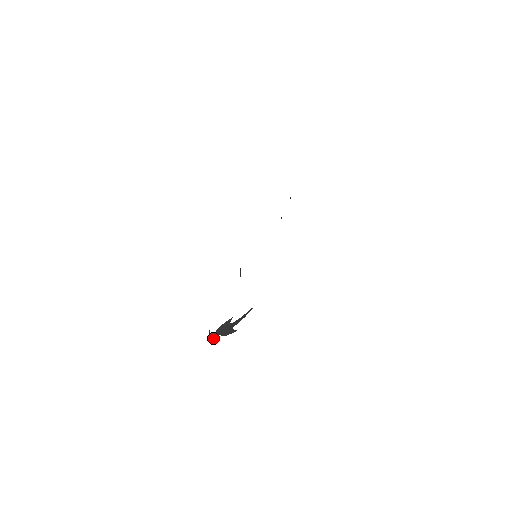
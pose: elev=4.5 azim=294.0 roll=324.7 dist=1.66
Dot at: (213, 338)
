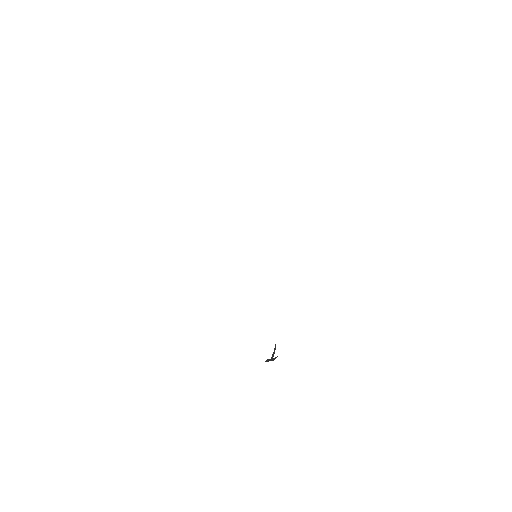
Dot at: occluded
